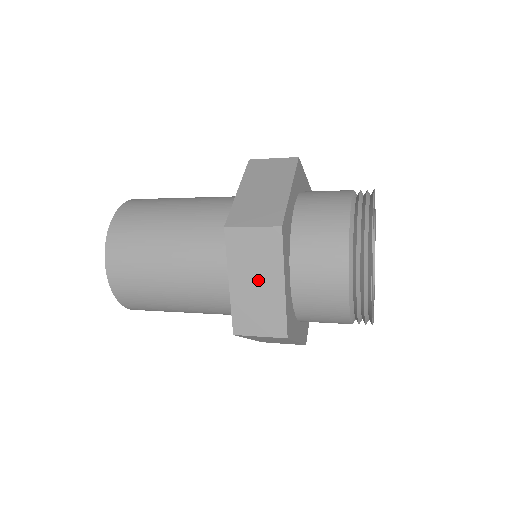
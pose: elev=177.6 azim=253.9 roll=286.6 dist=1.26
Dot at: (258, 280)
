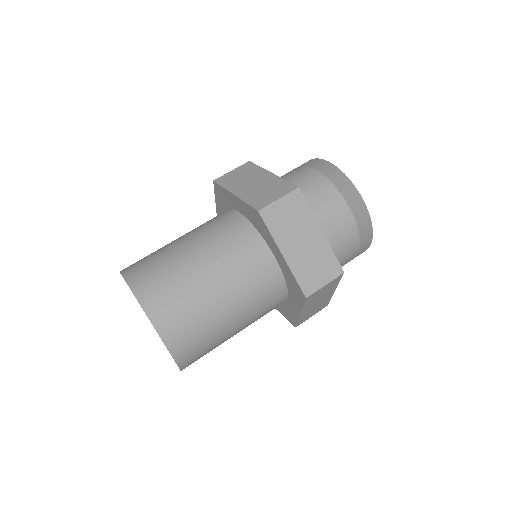
Dot at: occluded
